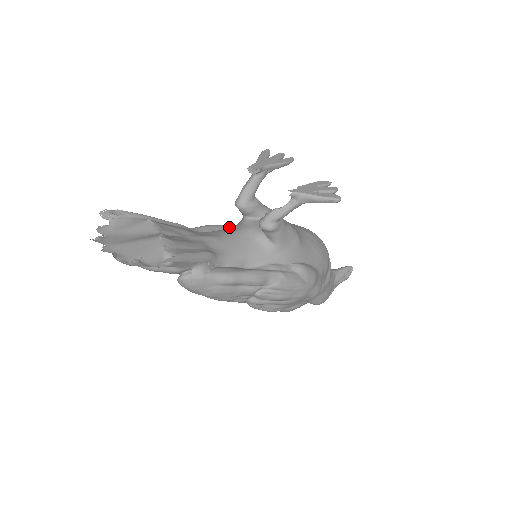
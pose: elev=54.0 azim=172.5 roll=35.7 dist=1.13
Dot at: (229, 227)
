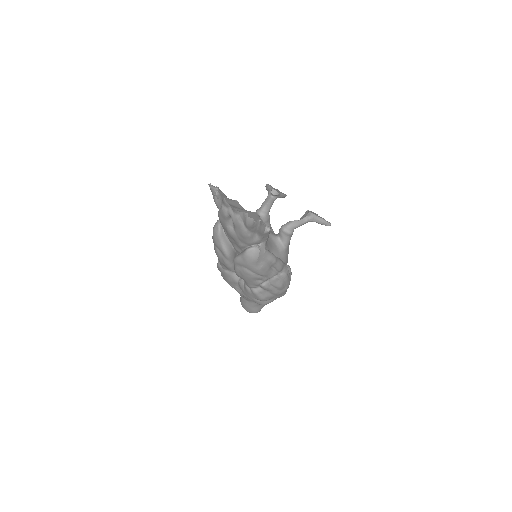
Dot at: occluded
